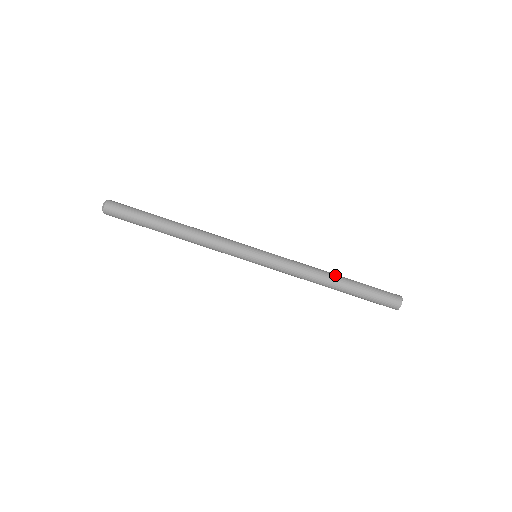
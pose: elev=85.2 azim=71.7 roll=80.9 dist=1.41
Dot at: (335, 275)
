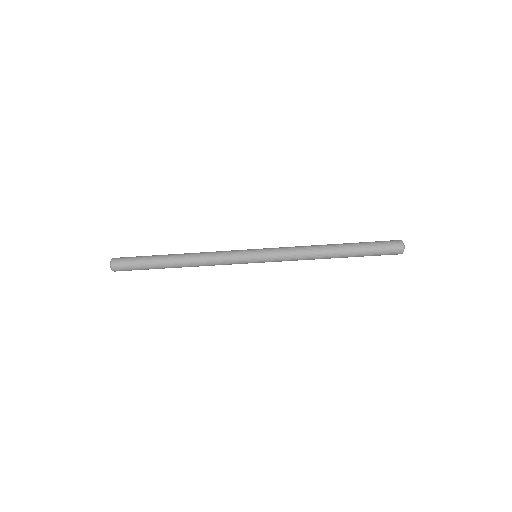
Dot at: (333, 255)
